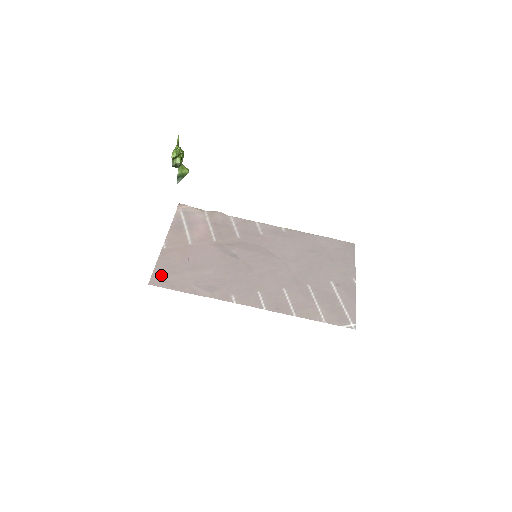
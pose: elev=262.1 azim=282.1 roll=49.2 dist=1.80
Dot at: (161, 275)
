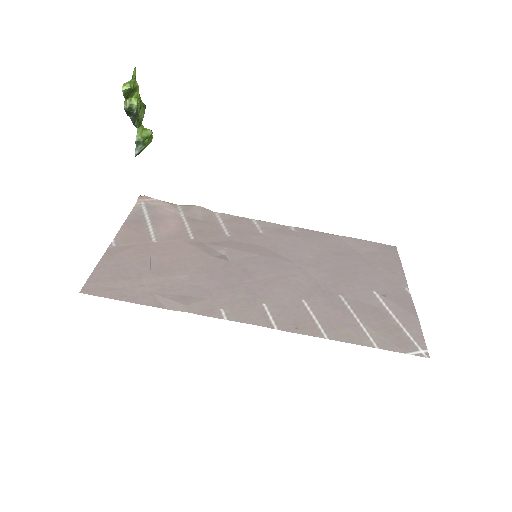
Dot at: (103, 280)
